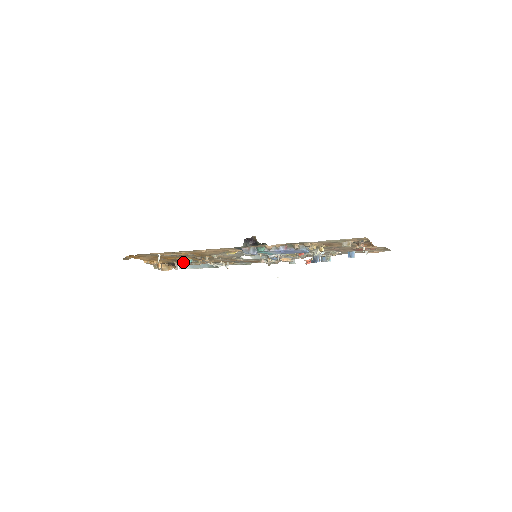
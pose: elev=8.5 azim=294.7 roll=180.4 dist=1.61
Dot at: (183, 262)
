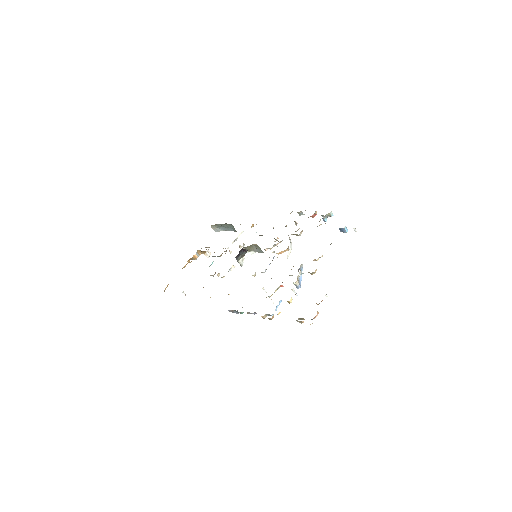
Dot at: occluded
